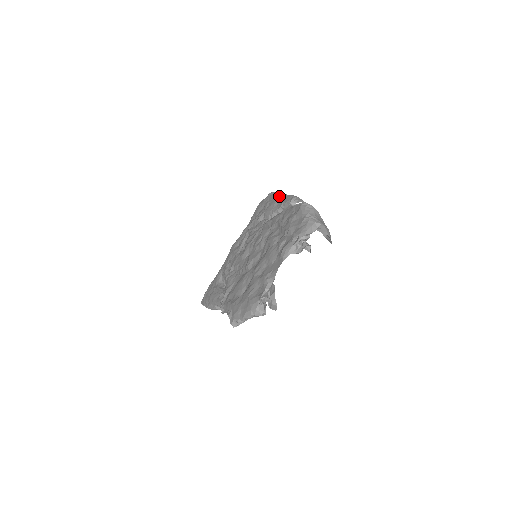
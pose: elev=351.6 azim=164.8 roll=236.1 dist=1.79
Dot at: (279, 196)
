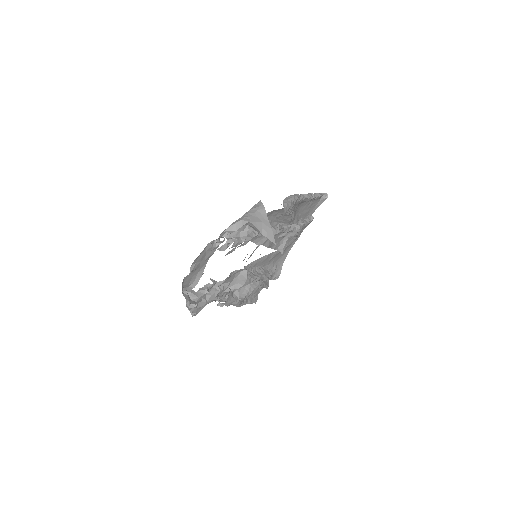
Dot at: occluded
